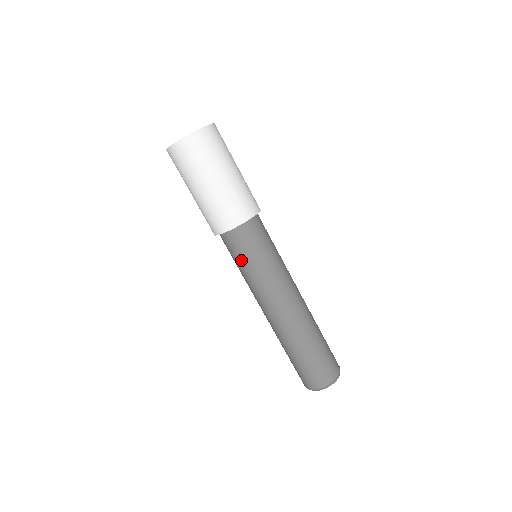
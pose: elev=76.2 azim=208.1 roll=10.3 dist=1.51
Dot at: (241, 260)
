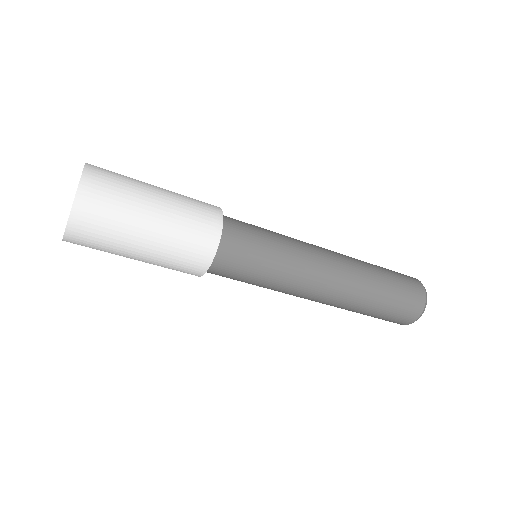
Dot at: (251, 273)
